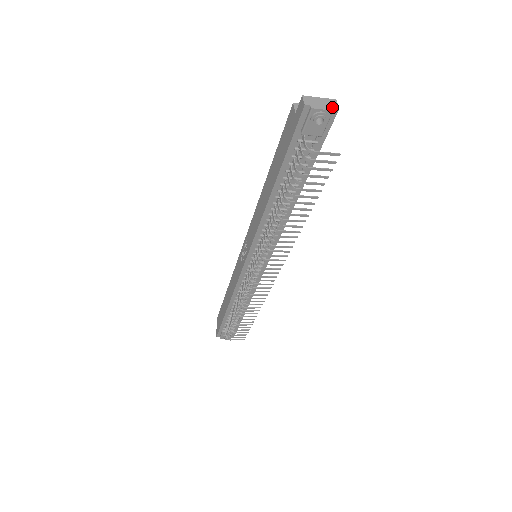
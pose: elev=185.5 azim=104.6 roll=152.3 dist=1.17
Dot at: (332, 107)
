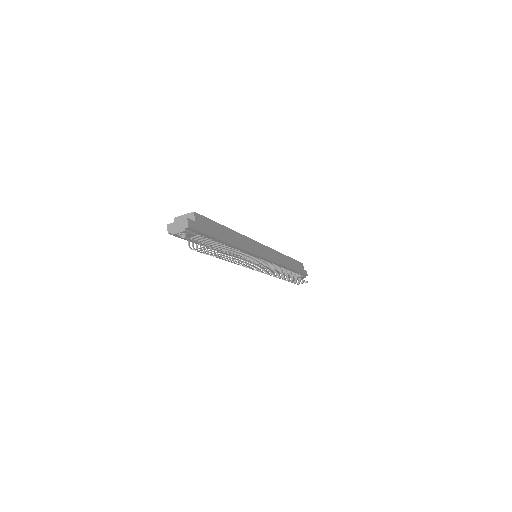
Dot at: (184, 228)
